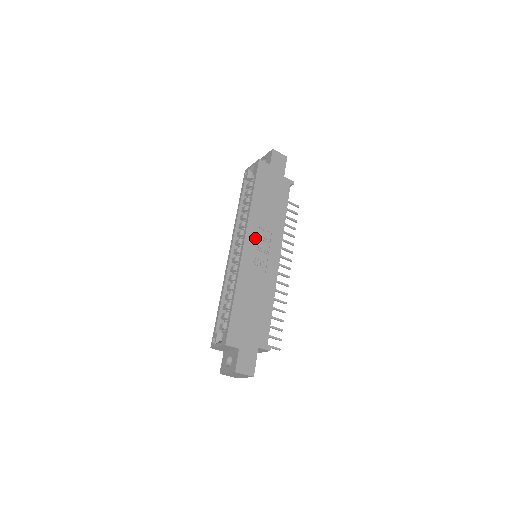
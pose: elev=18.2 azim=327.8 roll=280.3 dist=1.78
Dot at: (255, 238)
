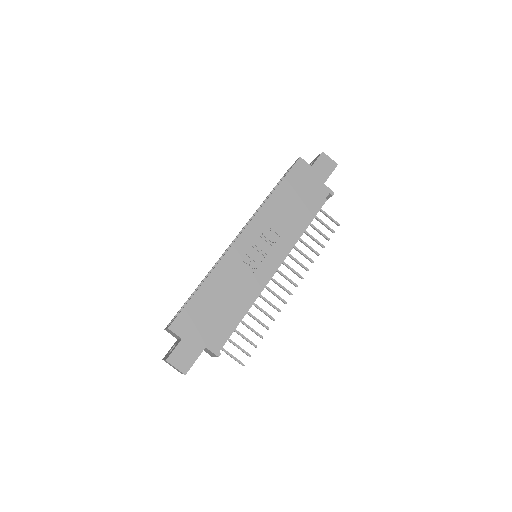
Dot at: (256, 234)
